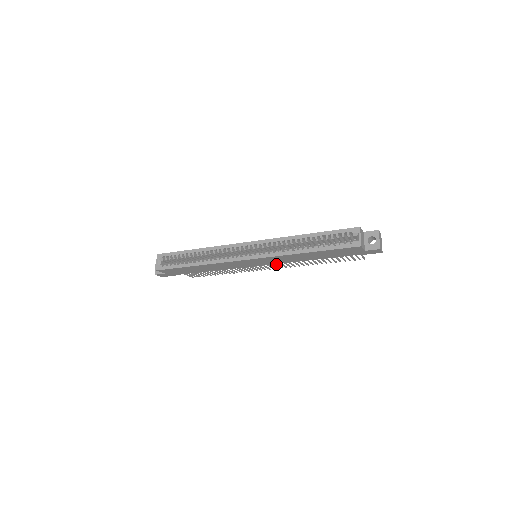
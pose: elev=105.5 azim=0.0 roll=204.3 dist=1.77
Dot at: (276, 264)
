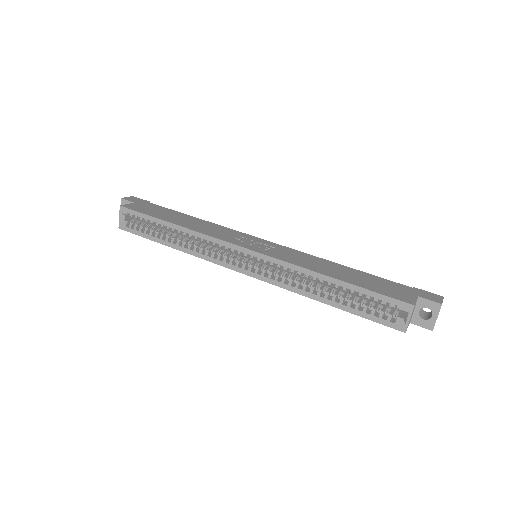
Dot at: occluded
